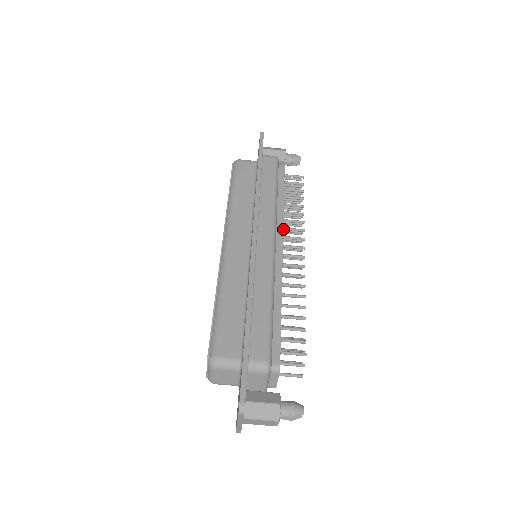
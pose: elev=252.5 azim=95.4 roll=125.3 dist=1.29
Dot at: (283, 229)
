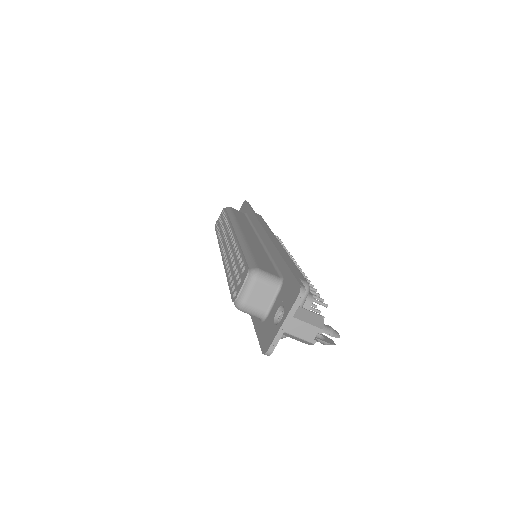
Dot at: occluded
